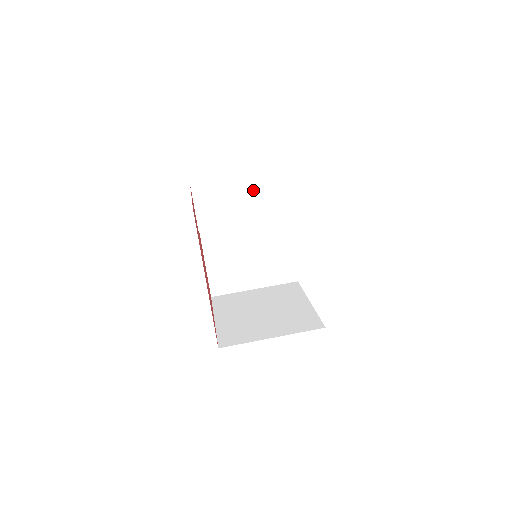
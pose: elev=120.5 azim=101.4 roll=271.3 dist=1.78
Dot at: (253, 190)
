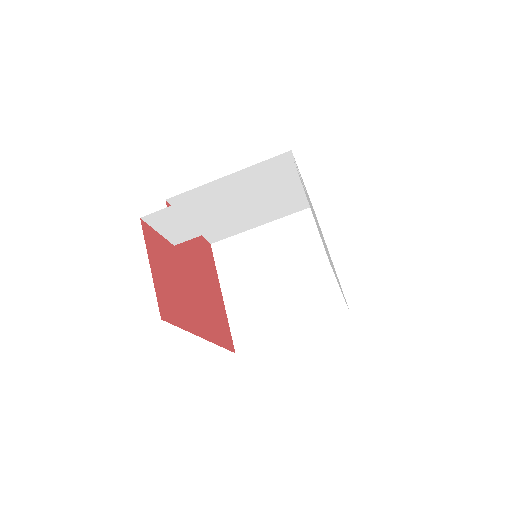
Dot at: (233, 196)
